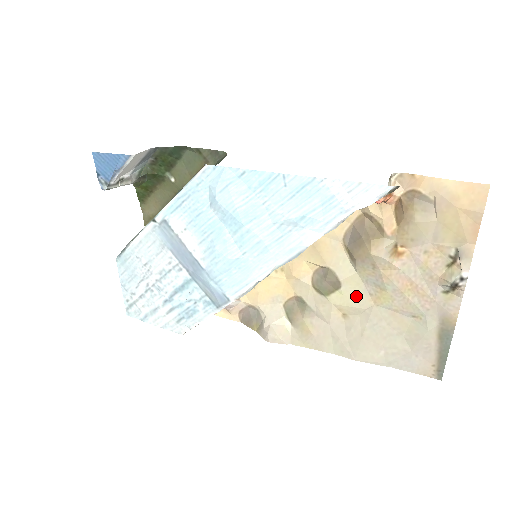
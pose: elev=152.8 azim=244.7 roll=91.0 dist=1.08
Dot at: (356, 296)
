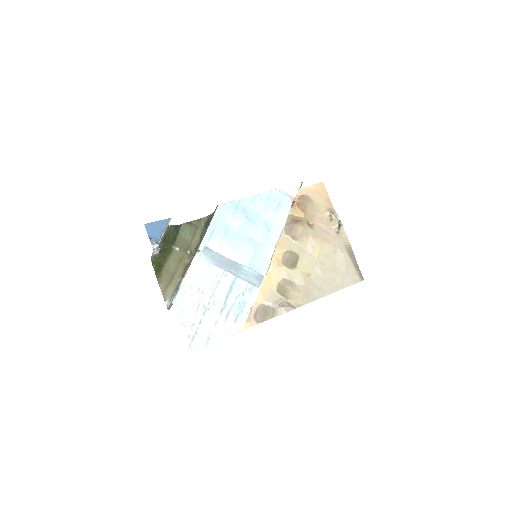
Dot at: (307, 259)
